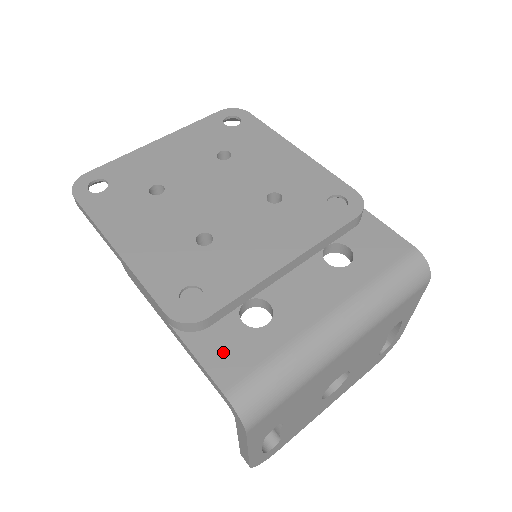
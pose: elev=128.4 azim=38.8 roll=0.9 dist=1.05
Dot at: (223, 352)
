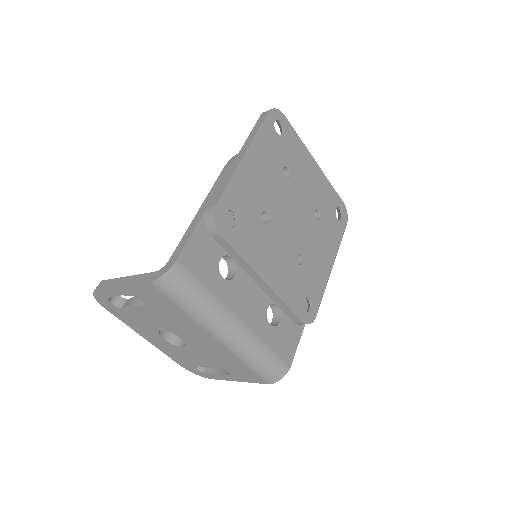
Dot at: (200, 252)
